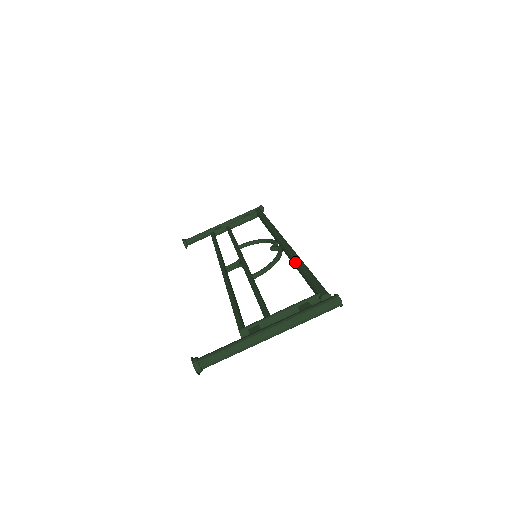
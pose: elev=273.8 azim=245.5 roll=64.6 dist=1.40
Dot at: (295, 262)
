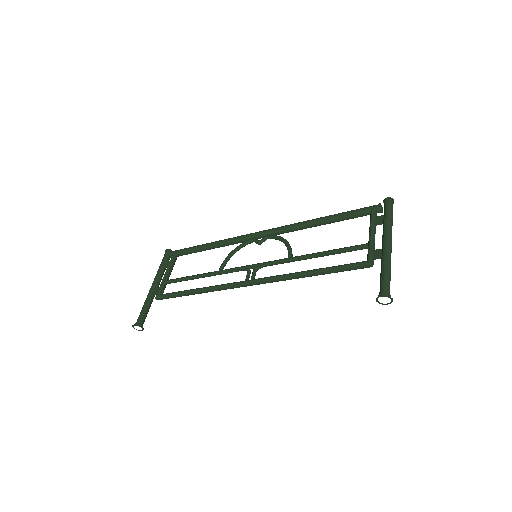
Dot at: (309, 223)
